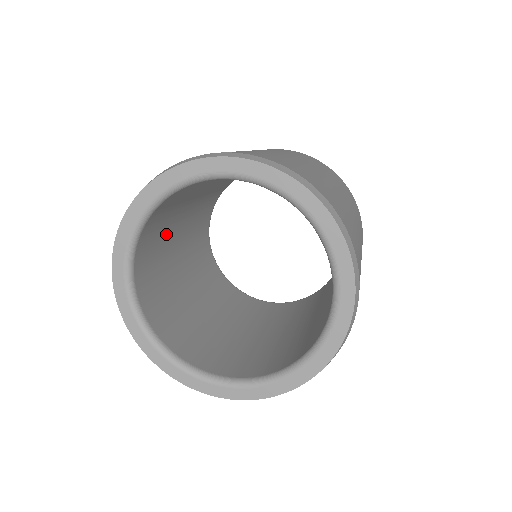
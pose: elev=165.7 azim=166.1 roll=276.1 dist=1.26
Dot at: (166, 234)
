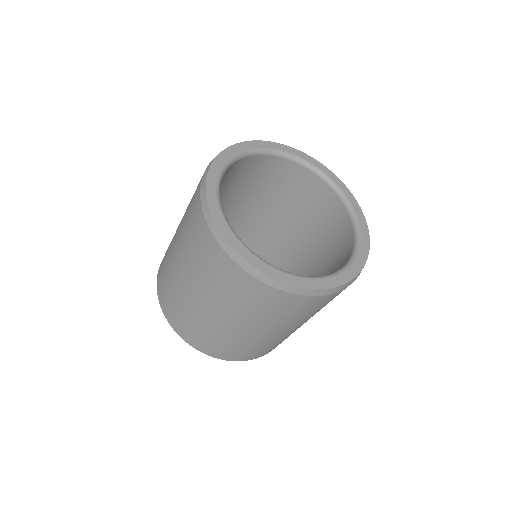
Dot at: occluded
